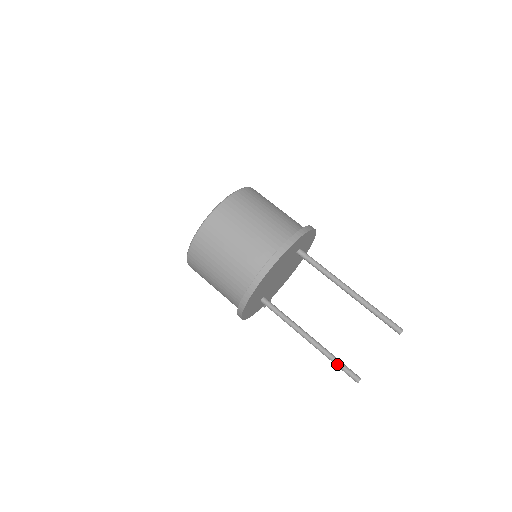
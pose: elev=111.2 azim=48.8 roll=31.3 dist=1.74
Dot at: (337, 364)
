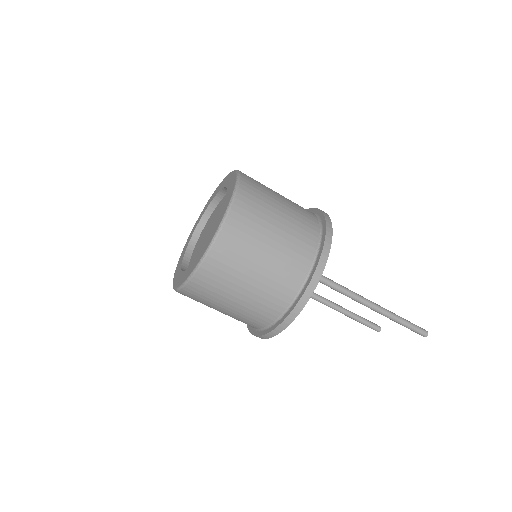
Dot at: occluded
